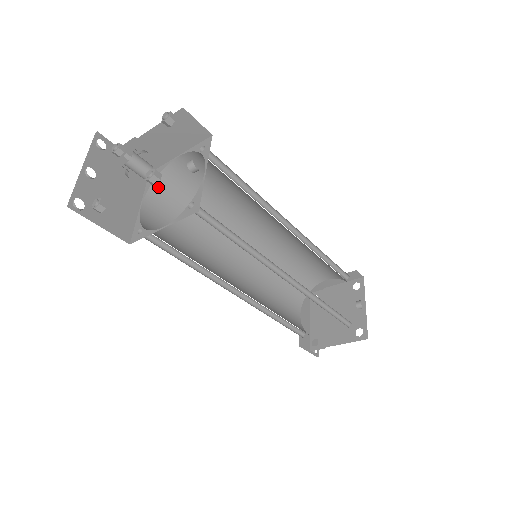
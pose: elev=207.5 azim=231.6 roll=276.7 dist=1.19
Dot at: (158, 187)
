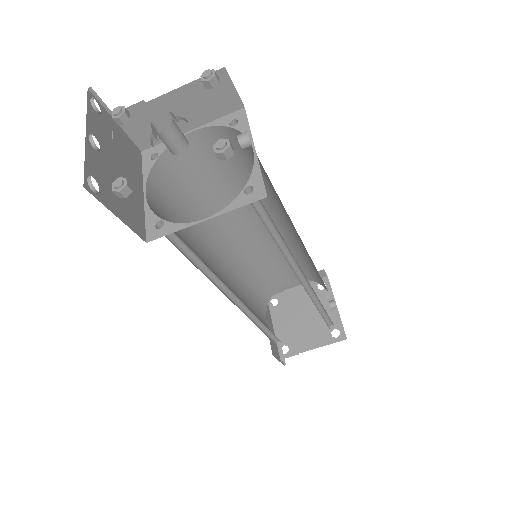
Dot at: (159, 170)
